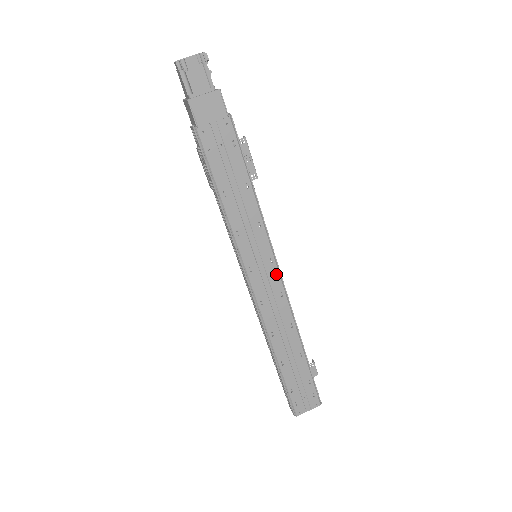
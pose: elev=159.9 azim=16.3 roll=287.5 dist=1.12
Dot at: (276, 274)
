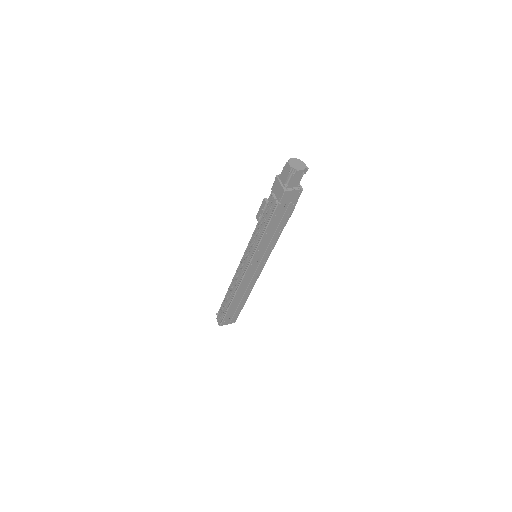
Dot at: (261, 269)
